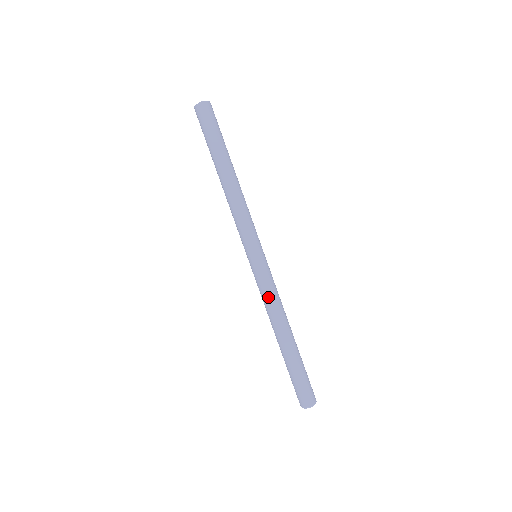
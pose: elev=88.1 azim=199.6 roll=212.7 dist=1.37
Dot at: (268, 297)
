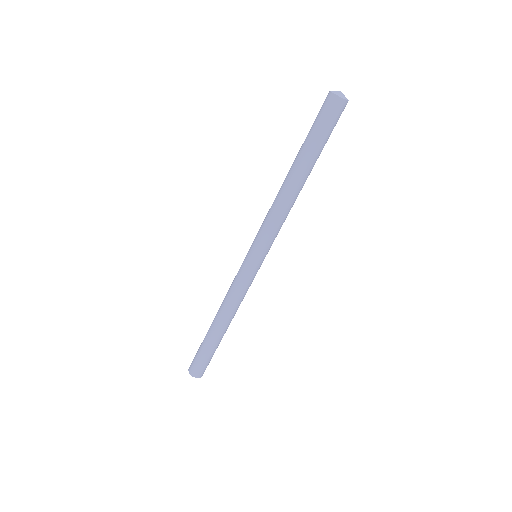
Dot at: (236, 294)
